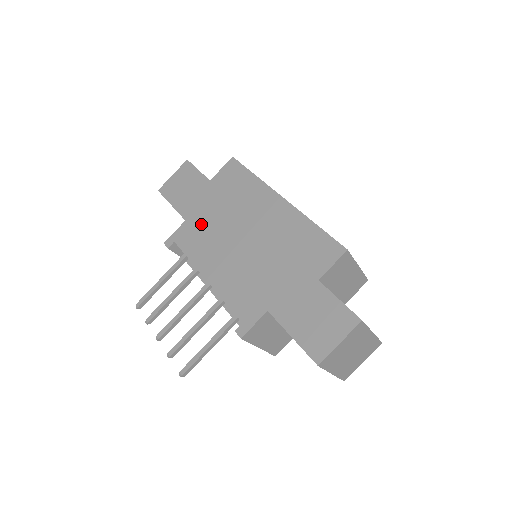
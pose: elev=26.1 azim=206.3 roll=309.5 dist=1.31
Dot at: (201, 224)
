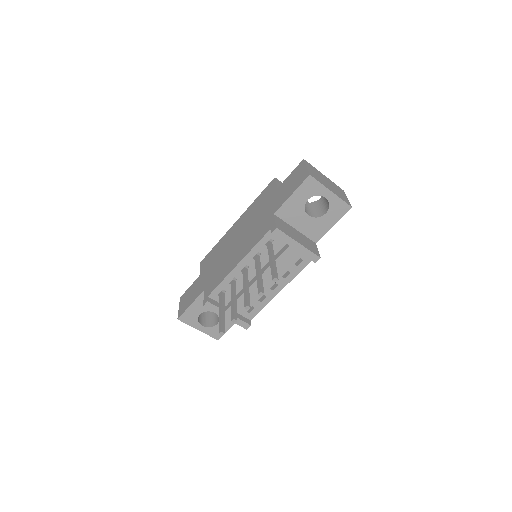
Dot at: (213, 276)
